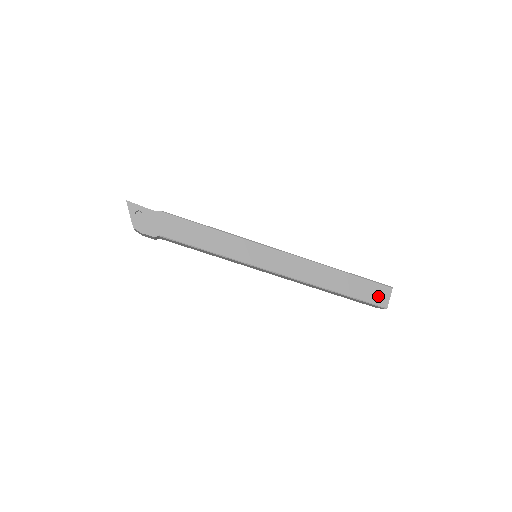
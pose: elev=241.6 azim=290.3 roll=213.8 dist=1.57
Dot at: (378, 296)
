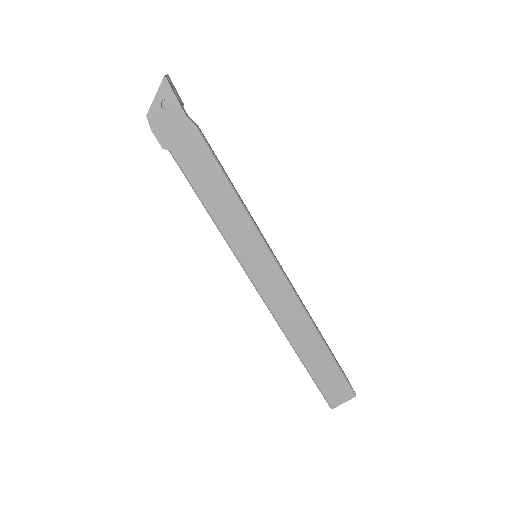
Dot at: (335, 392)
